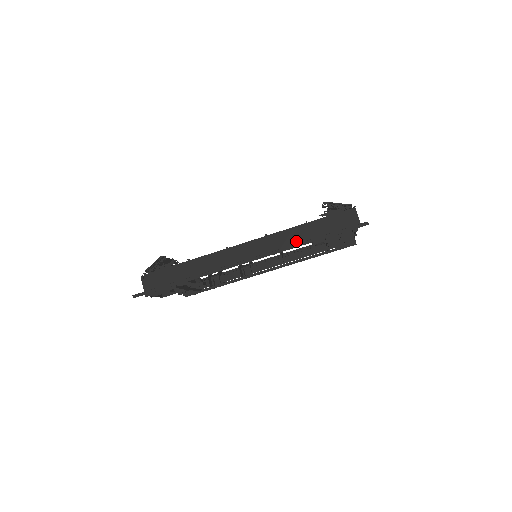
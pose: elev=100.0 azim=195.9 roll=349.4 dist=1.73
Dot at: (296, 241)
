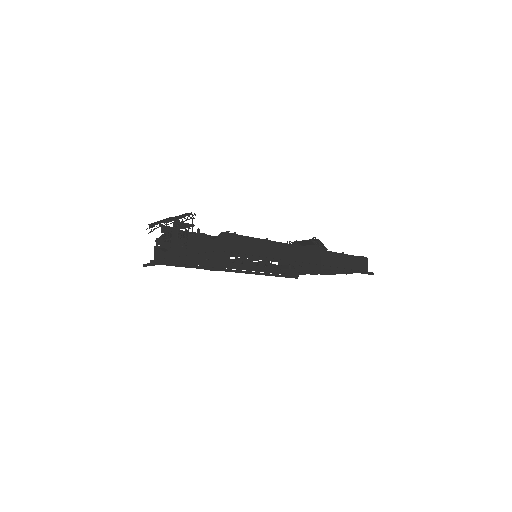
Dot at: (338, 265)
